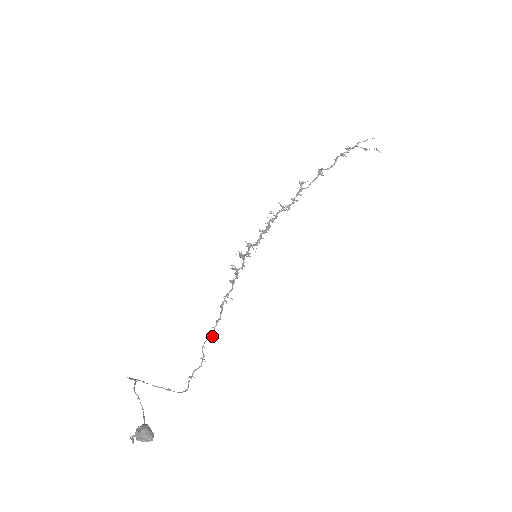
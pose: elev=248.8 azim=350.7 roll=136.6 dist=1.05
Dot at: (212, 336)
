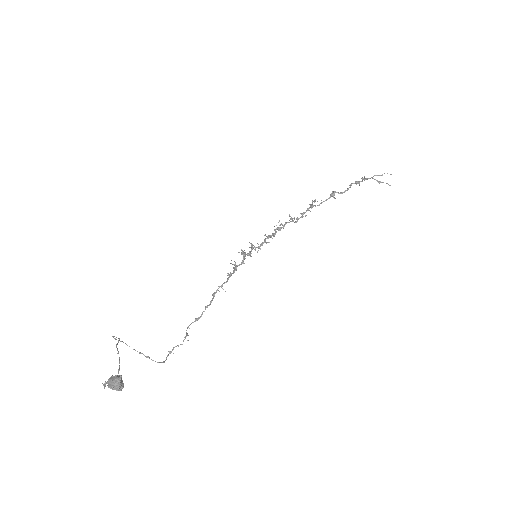
Dot at: occluded
